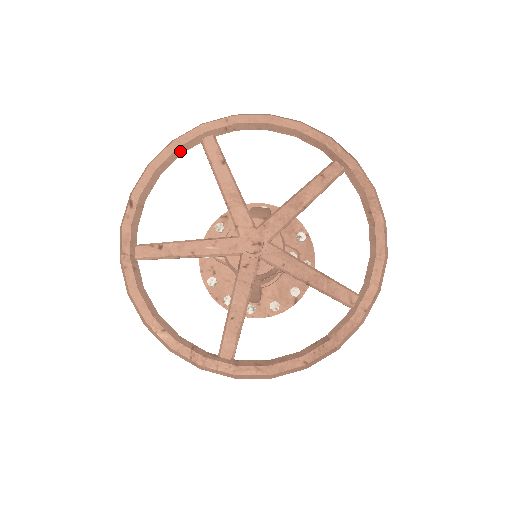
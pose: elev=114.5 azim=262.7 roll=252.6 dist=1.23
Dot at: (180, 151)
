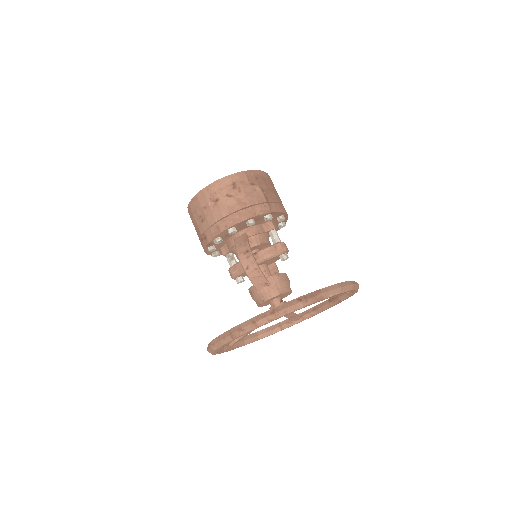
Dot at: occluded
